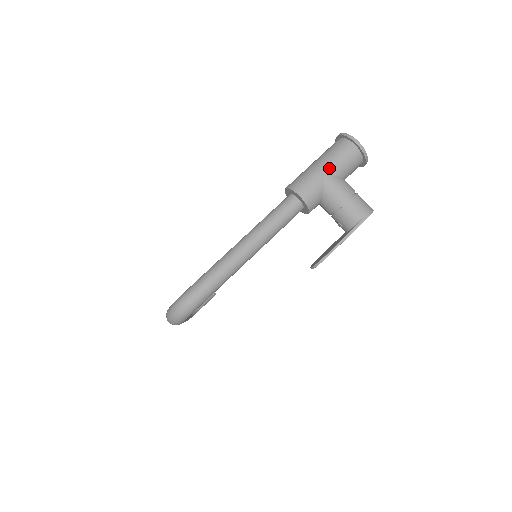
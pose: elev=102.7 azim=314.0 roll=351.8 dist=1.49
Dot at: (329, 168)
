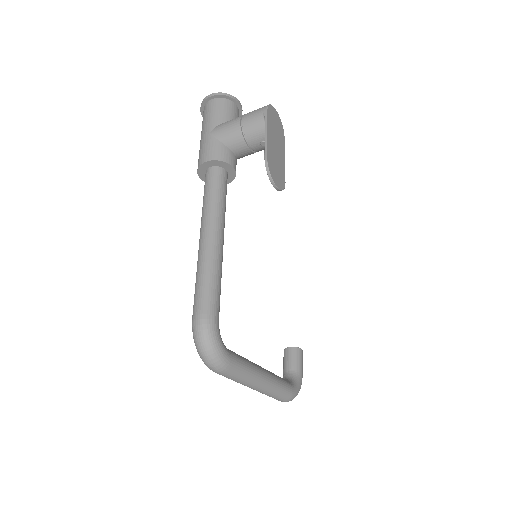
Dot at: (208, 128)
